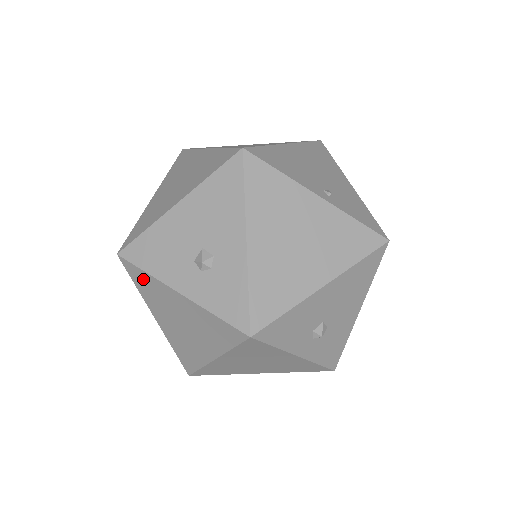
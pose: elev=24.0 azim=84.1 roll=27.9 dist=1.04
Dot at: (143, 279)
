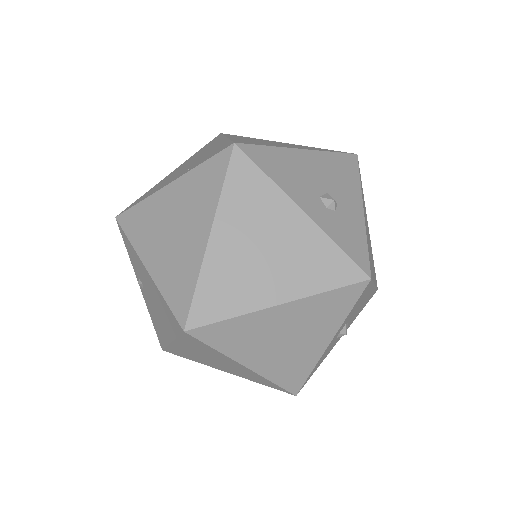
Dot at: (252, 182)
